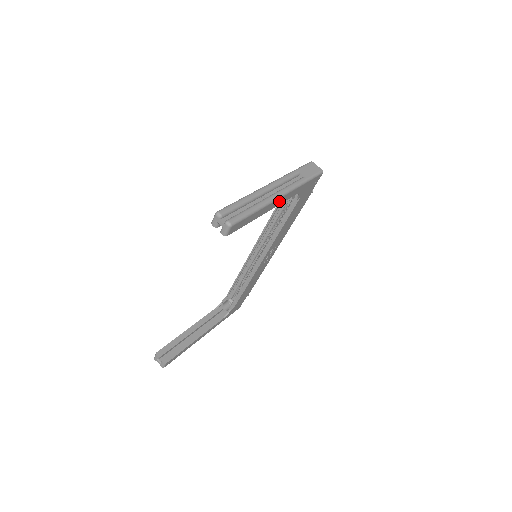
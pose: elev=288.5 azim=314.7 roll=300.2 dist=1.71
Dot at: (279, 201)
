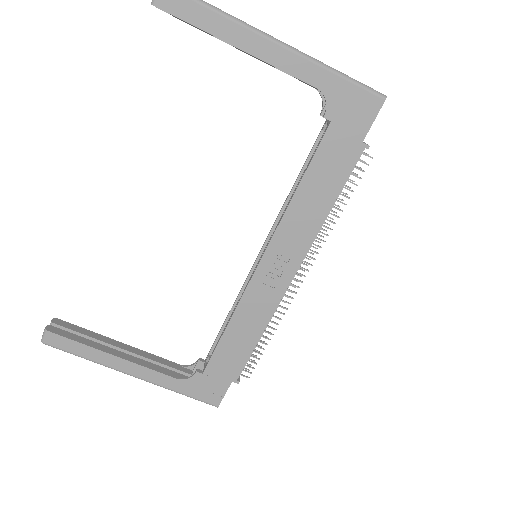
Dot at: (272, 52)
